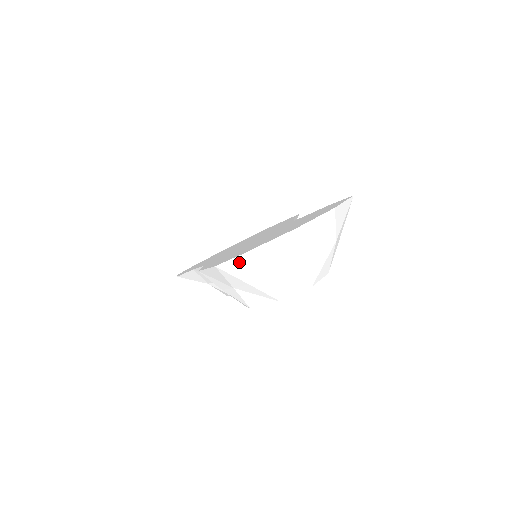
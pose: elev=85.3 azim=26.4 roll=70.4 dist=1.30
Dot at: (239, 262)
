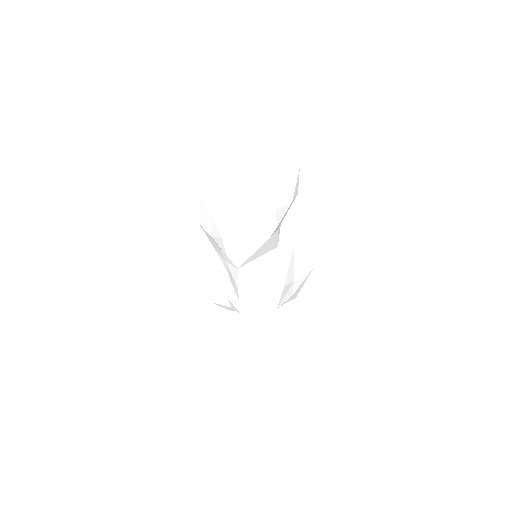
Dot at: (210, 181)
